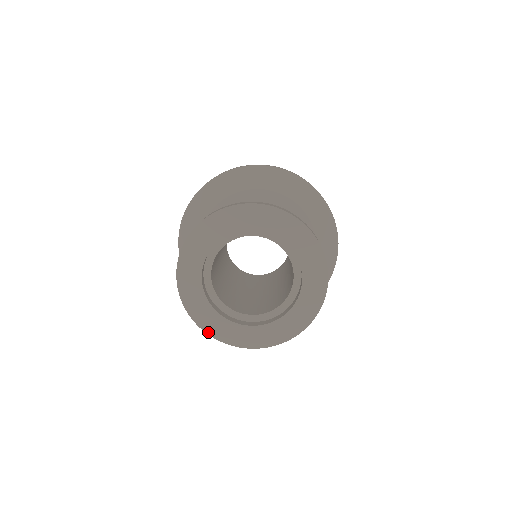
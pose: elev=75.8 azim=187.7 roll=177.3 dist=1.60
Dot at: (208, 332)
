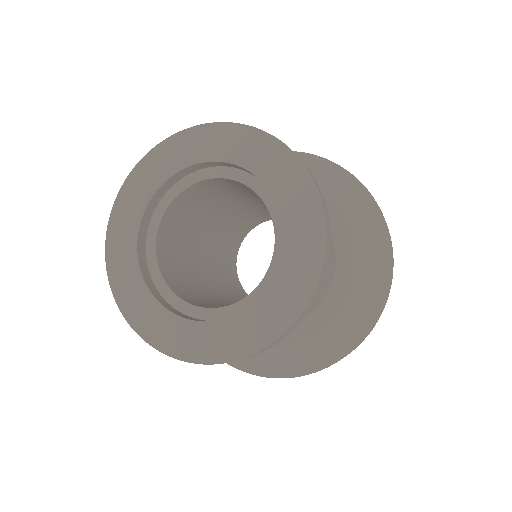
Dot at: (144, 336)
